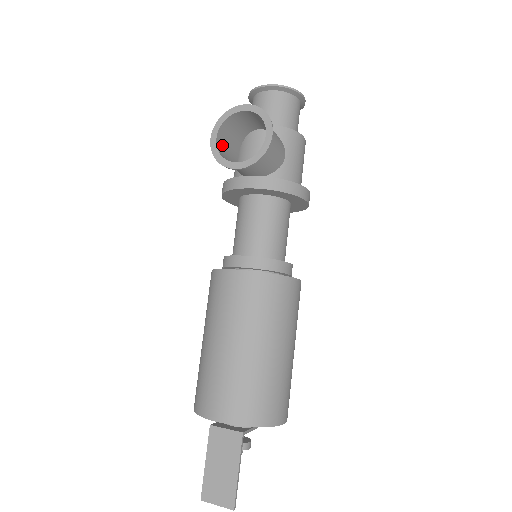
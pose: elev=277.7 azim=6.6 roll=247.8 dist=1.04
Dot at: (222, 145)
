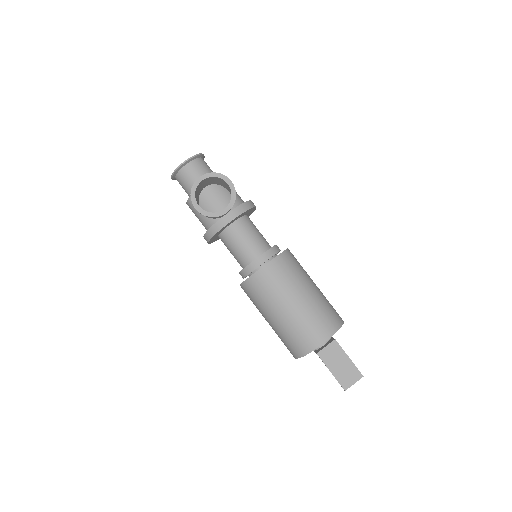
Dot at: occluded
